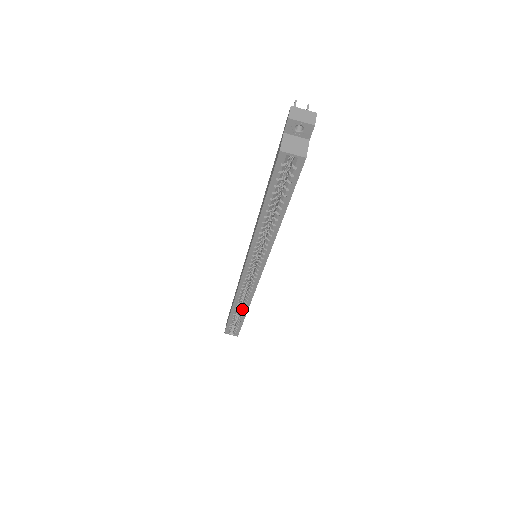
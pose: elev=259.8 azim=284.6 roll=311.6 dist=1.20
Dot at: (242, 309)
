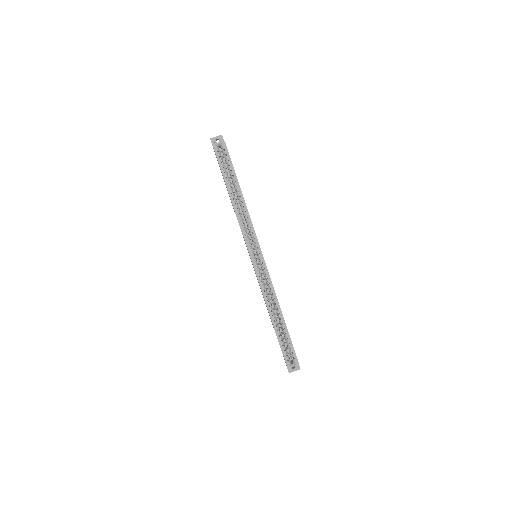
Dot at: (277, 312)
